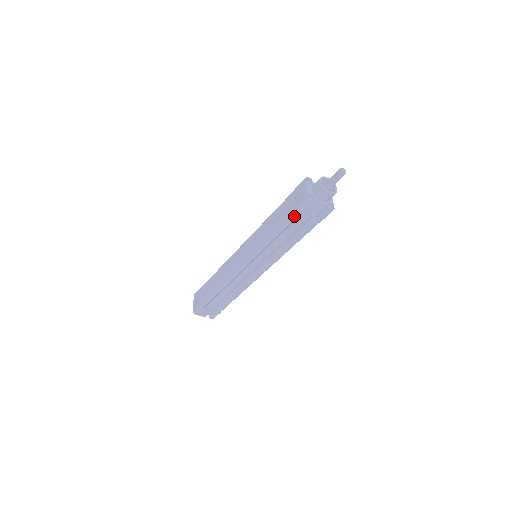
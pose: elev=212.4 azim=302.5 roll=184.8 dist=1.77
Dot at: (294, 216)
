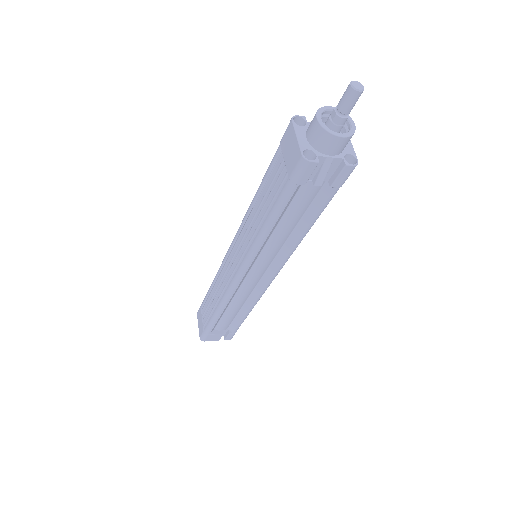
Dot at: (287, 193)
